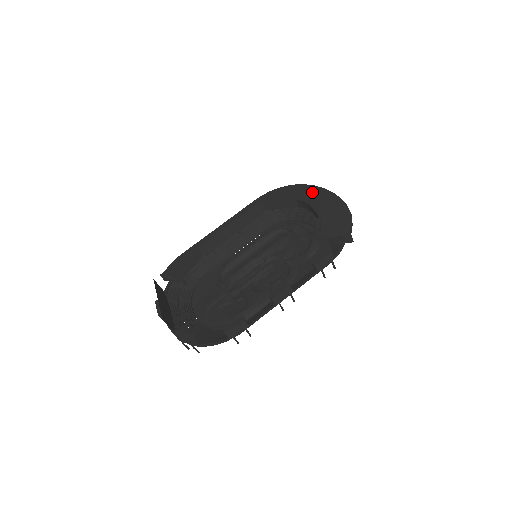
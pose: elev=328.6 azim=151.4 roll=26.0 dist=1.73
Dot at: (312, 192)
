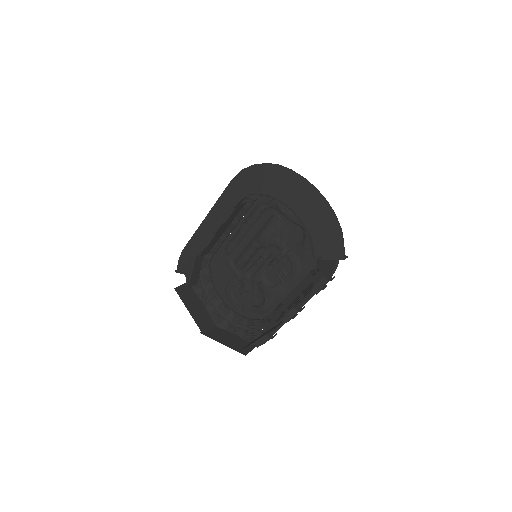
Dot at: (292, 184)
